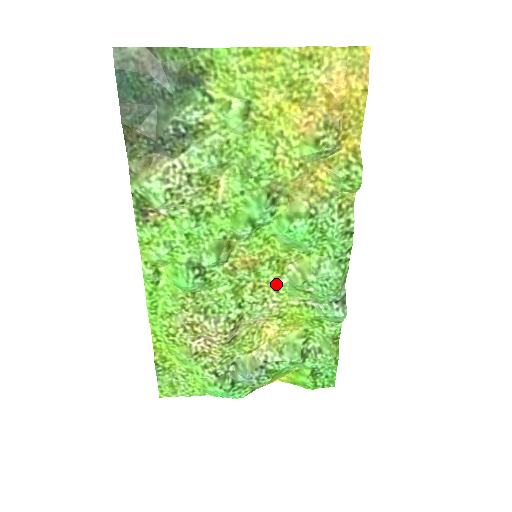
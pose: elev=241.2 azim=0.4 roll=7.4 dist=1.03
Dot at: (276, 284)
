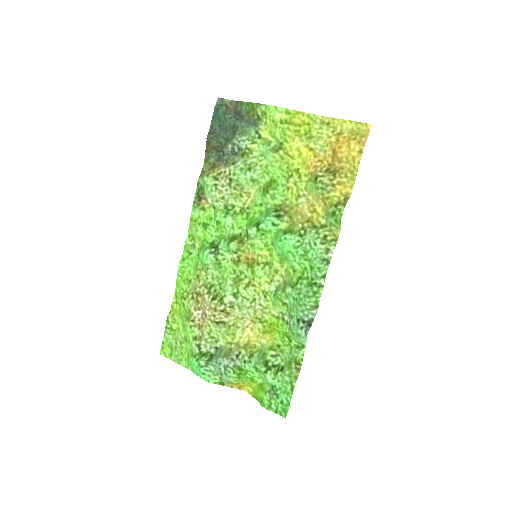
Dot at: (266, 289)
